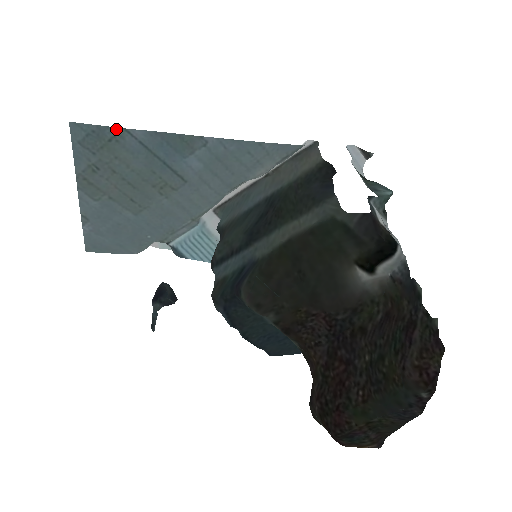
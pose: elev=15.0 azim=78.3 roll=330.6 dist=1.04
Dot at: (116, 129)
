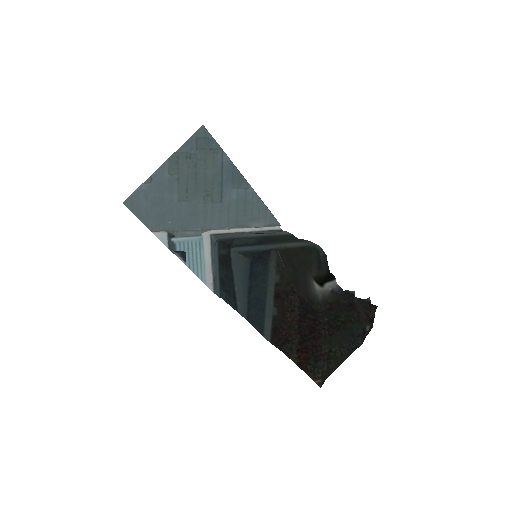
Dot at: (219, 147)
